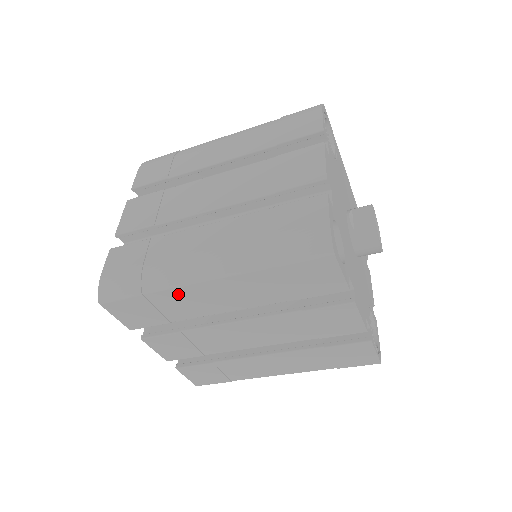
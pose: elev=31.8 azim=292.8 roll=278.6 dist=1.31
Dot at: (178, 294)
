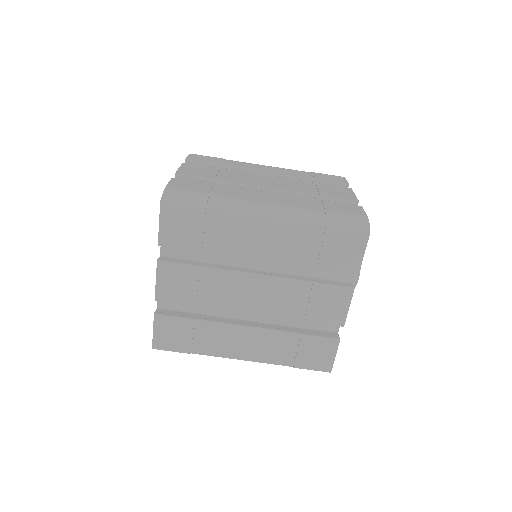
Dot at: (234, 222)
